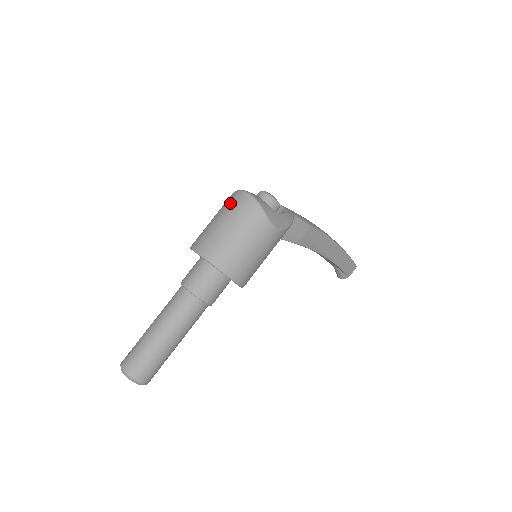
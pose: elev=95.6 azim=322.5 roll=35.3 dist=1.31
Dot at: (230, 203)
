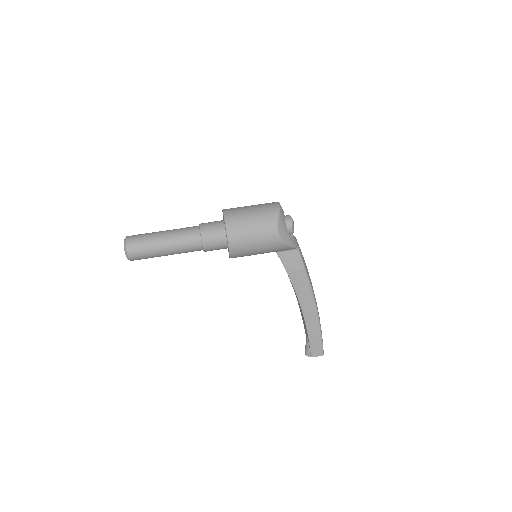
Dot at: (265, 203)
